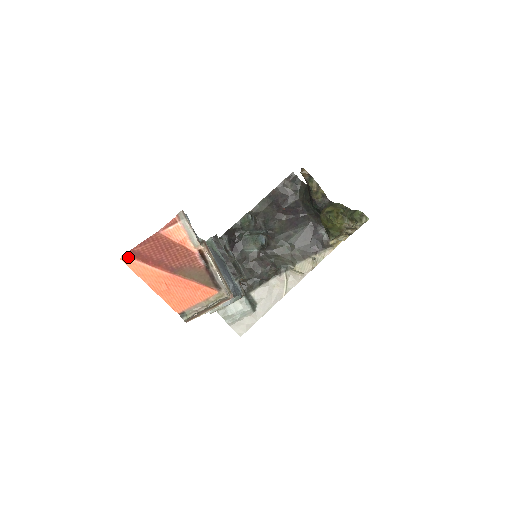
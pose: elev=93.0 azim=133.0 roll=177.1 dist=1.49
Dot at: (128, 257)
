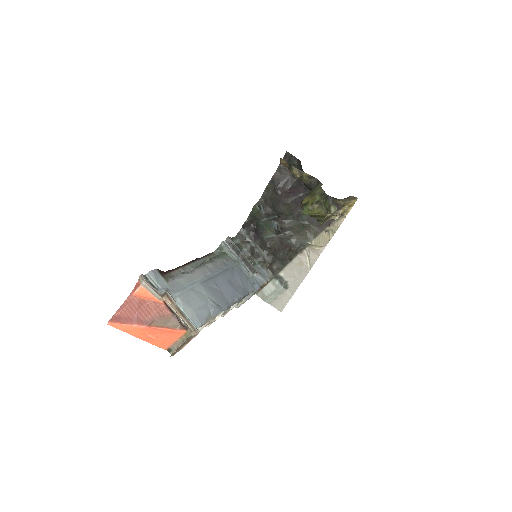
Dot at: (112, 323)
